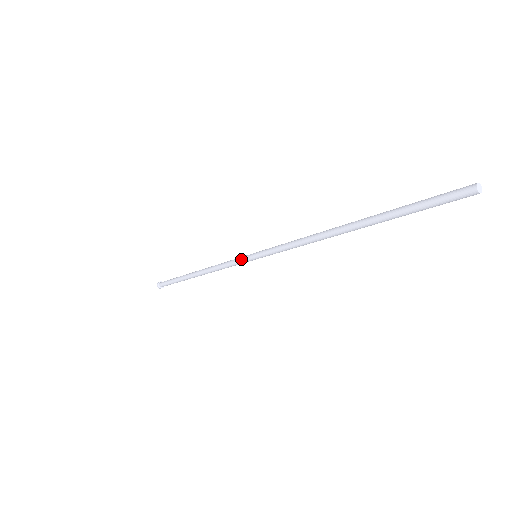
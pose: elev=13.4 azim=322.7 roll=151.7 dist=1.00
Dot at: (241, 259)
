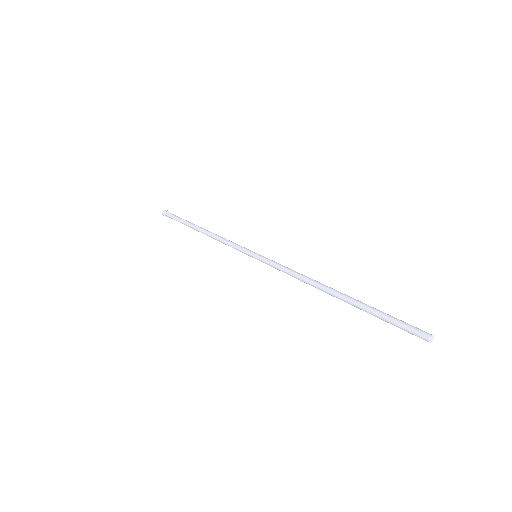
Dot at: (243, 252)
